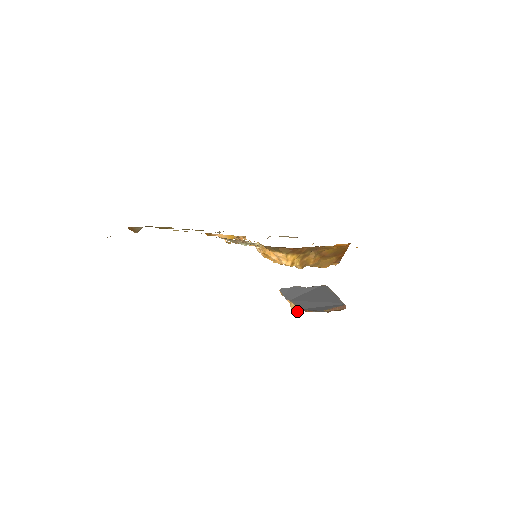
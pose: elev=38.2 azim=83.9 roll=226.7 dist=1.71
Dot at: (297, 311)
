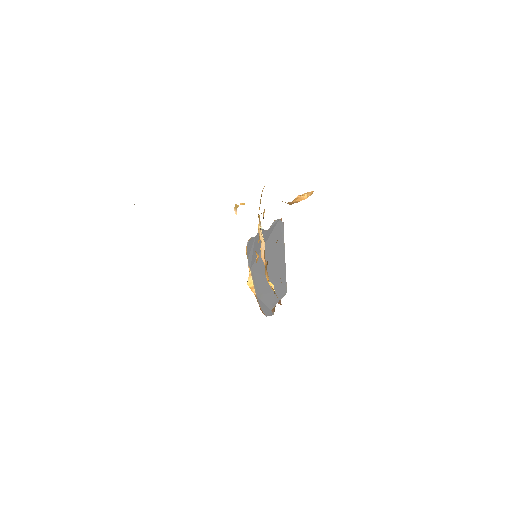
Dot at: (251, 284)
